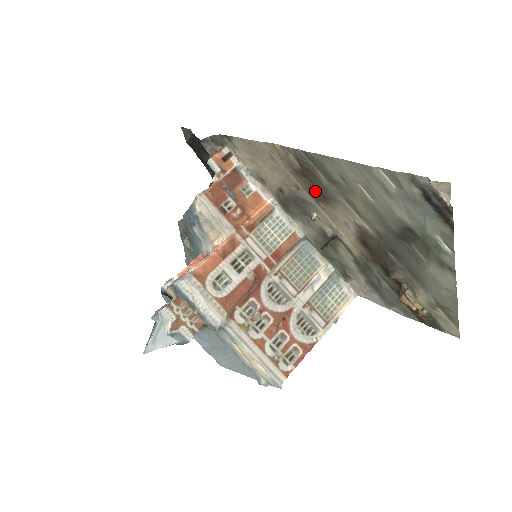
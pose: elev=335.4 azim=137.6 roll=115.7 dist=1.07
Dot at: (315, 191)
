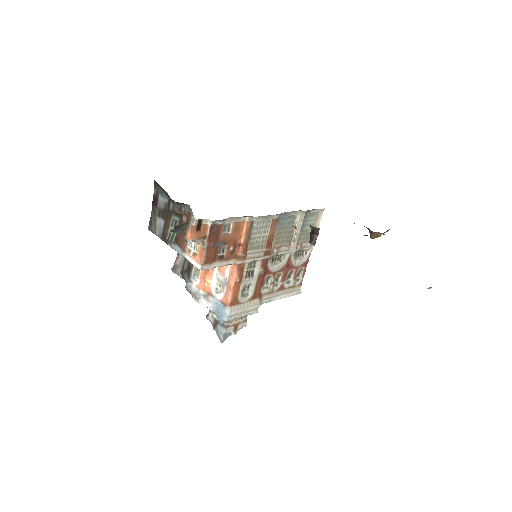
Dot at: occluded
